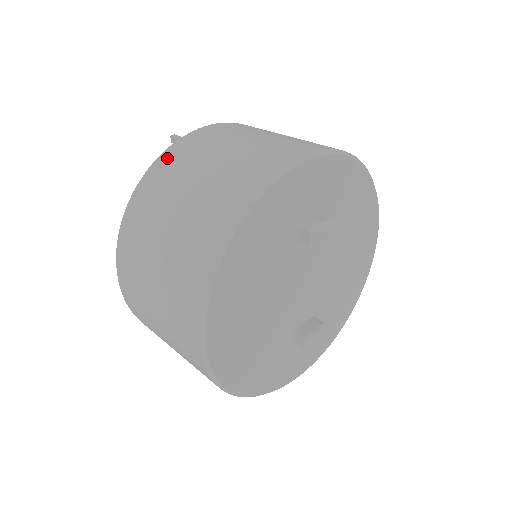
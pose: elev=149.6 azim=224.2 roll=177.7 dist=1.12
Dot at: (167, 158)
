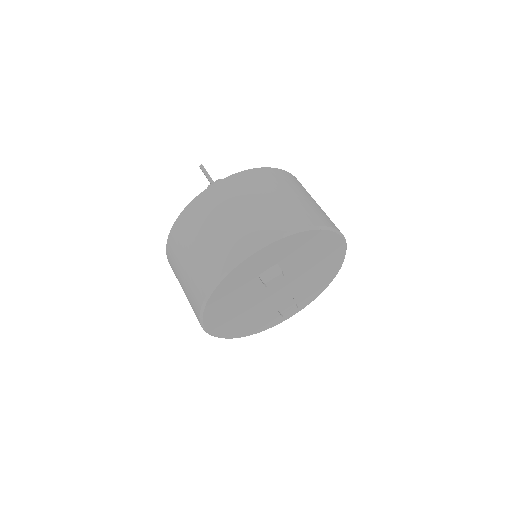
Dot at: (185, 217)
